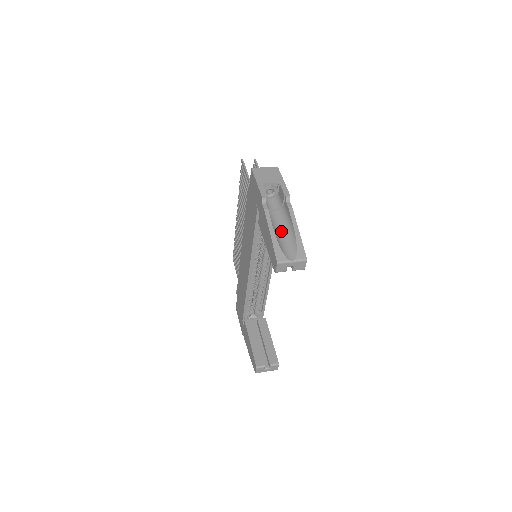
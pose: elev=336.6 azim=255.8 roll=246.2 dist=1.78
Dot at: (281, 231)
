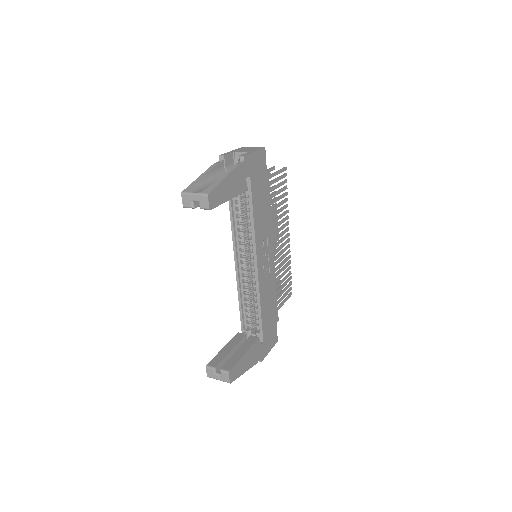
Dot at: occluded
